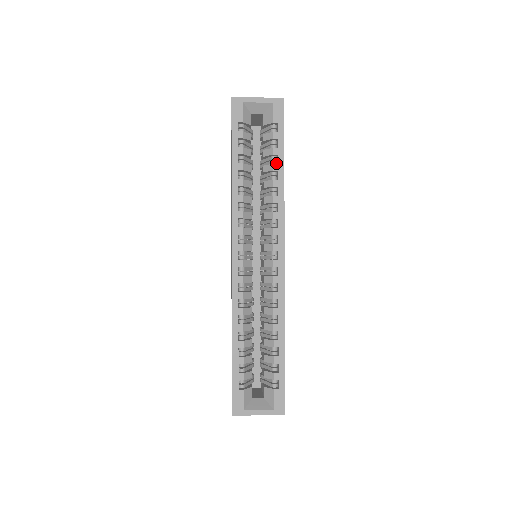
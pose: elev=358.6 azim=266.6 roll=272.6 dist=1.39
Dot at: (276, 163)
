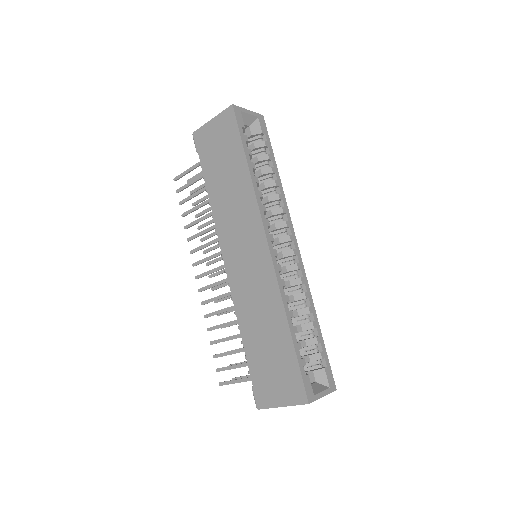
Dot at: (270, 167)
